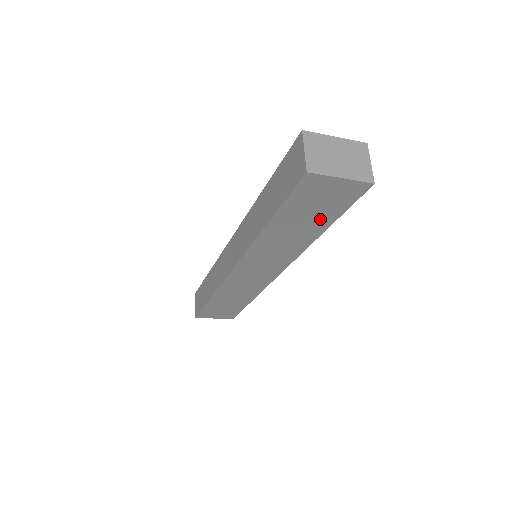
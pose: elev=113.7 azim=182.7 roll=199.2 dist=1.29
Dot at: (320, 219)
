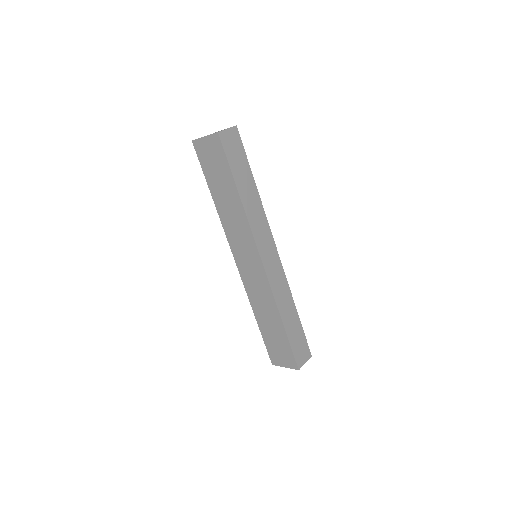
Dot at: (226, 178)
